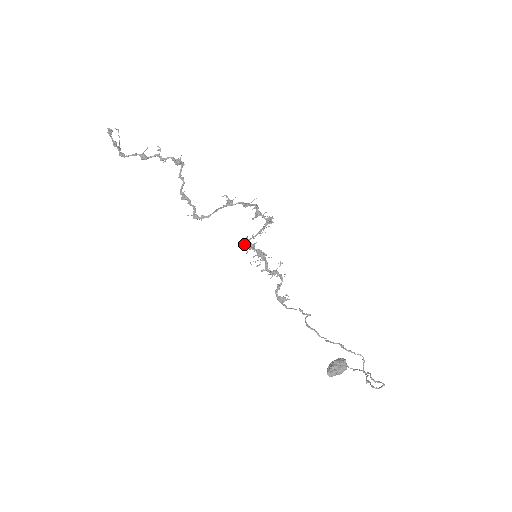
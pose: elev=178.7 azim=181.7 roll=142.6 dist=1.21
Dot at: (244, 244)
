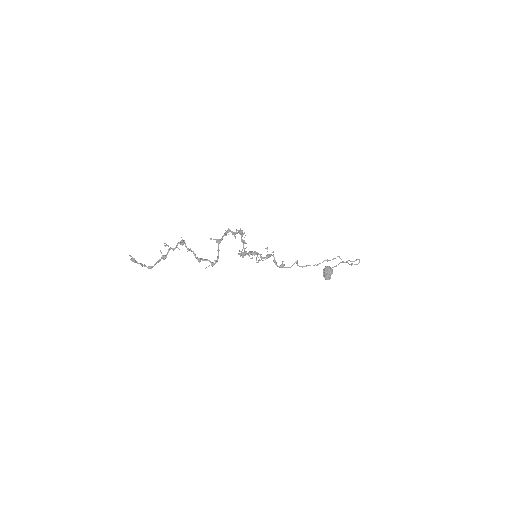
Dot at: occluded
